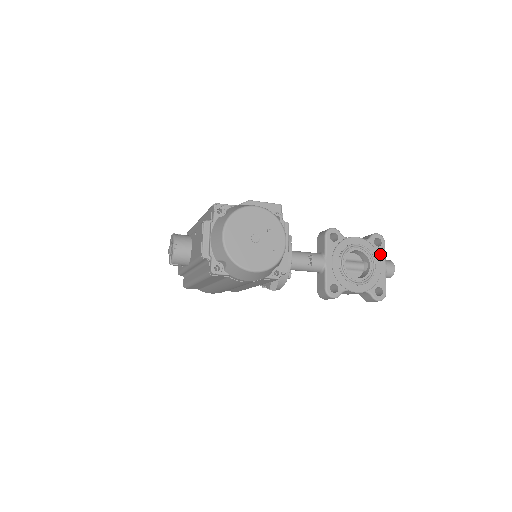
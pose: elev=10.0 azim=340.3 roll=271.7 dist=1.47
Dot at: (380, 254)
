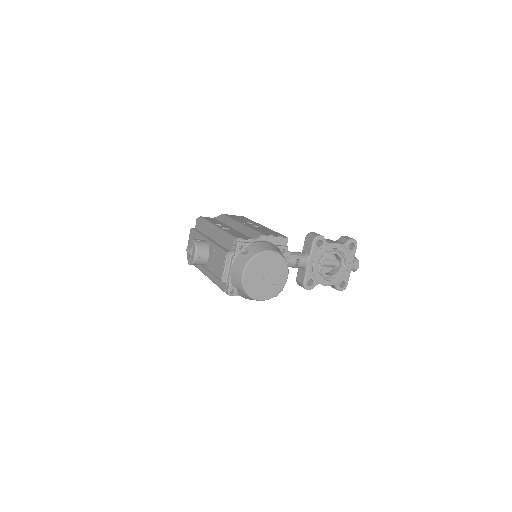
Dot at: (351, 256)
